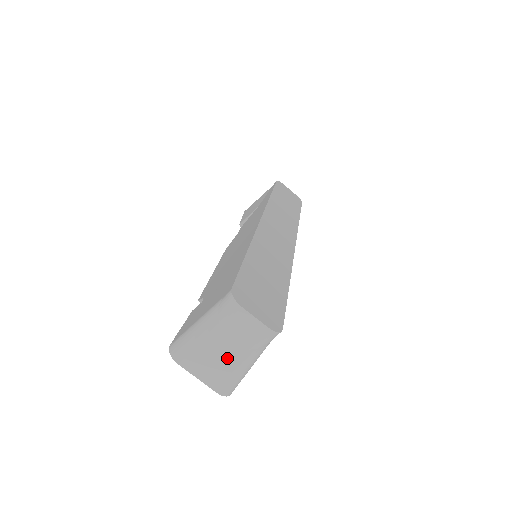
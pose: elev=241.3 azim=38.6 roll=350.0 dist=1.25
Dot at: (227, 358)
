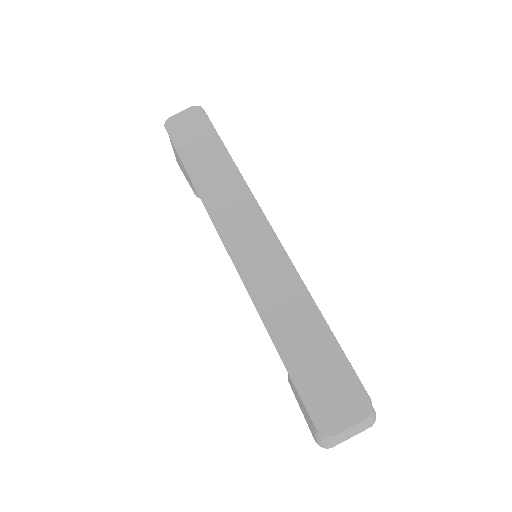
Dot at: (356, 429)
